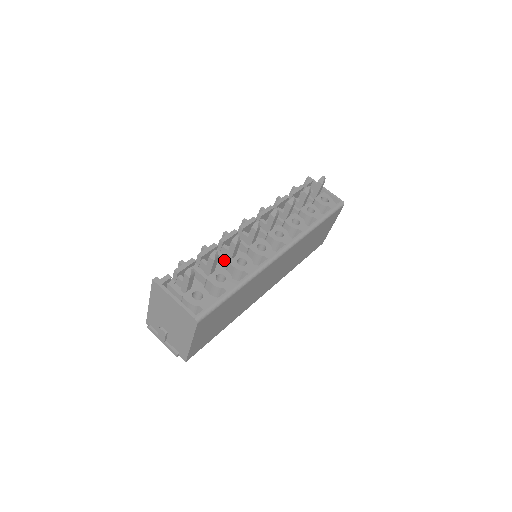
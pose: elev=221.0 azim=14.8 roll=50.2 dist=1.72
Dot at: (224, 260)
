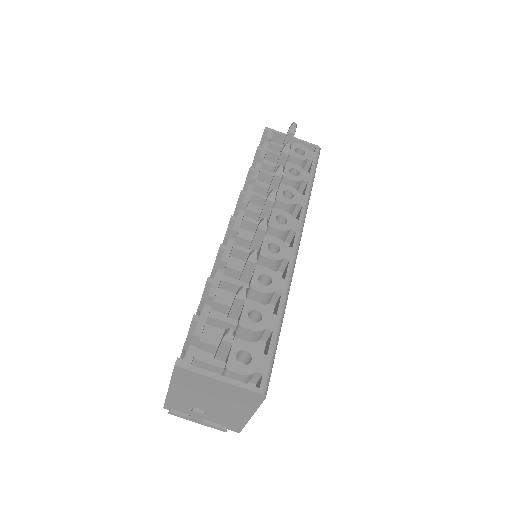
Dot at: (240, 286)
